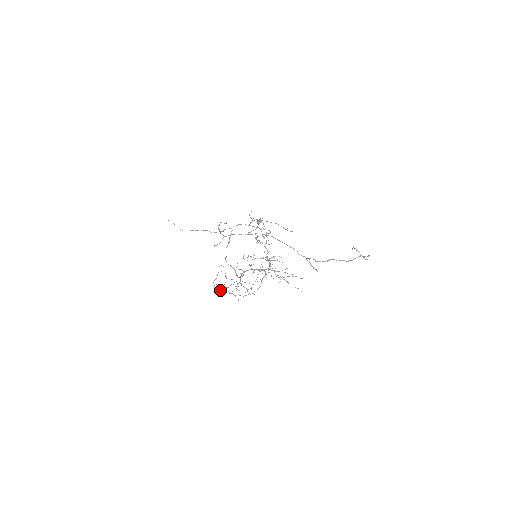
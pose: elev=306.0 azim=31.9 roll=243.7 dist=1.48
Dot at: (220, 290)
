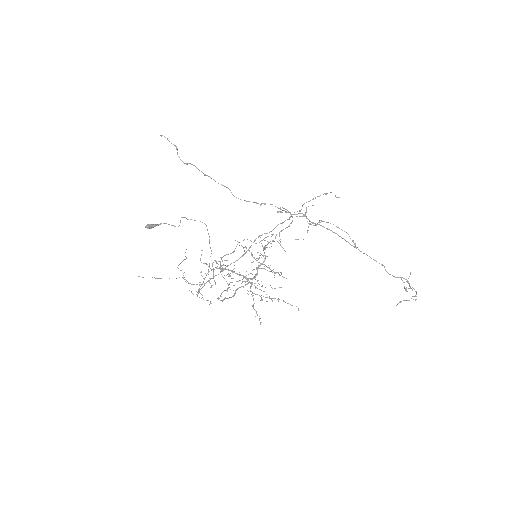
Dot at: (154, 277)
